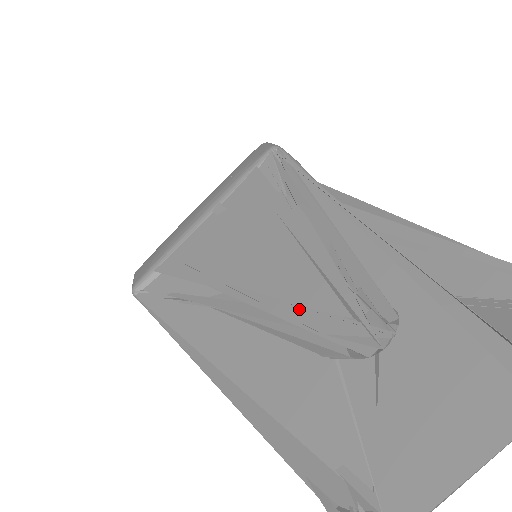
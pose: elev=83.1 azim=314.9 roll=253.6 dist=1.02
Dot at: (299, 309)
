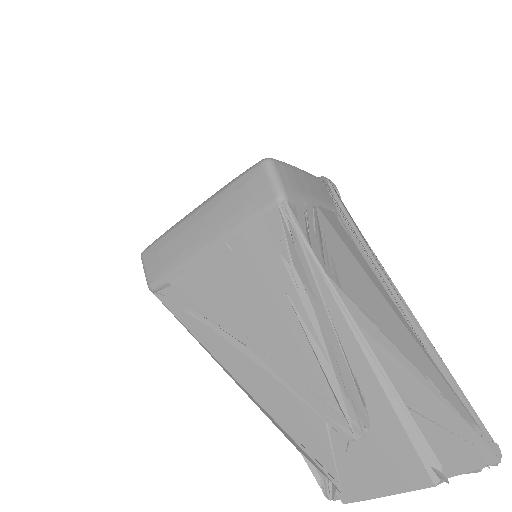
Dot at: (303, 386)
